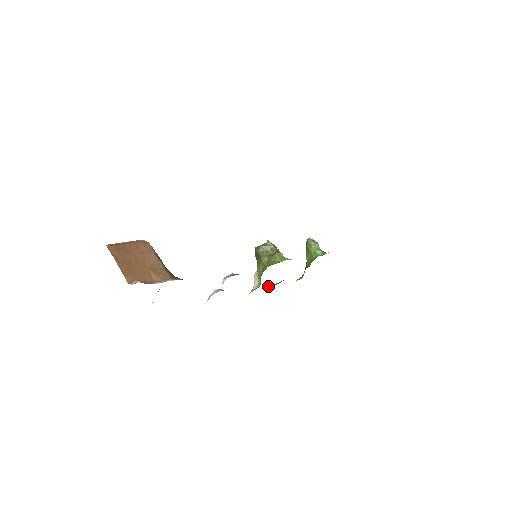
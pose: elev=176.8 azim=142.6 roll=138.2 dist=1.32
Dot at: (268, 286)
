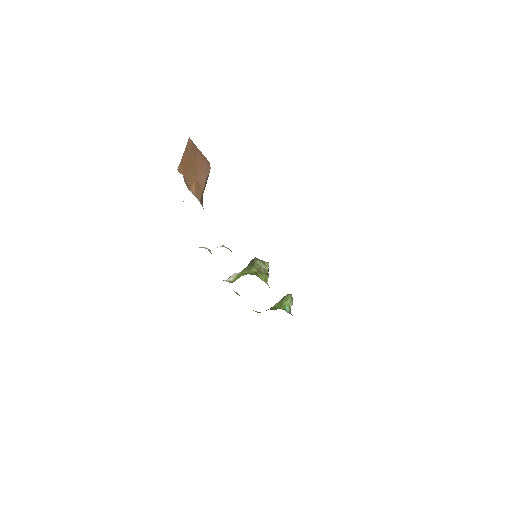
Dot at: (234, 291)
